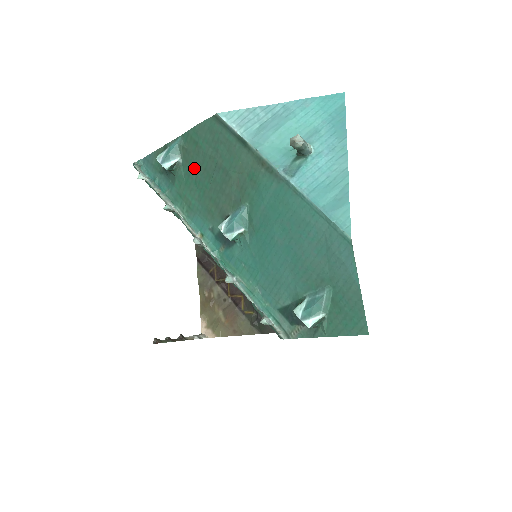
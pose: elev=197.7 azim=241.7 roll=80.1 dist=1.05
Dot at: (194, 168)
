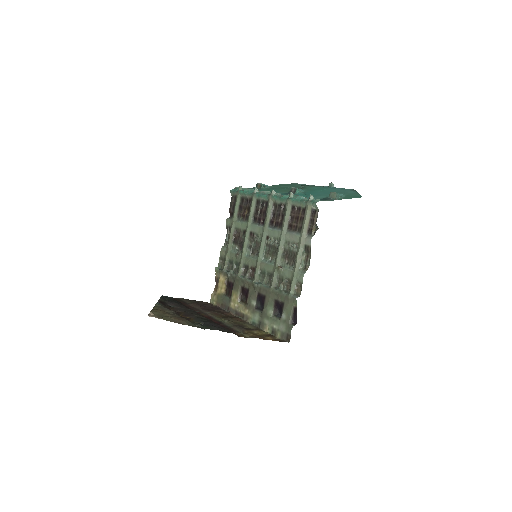
Dot at: (276, 188)
